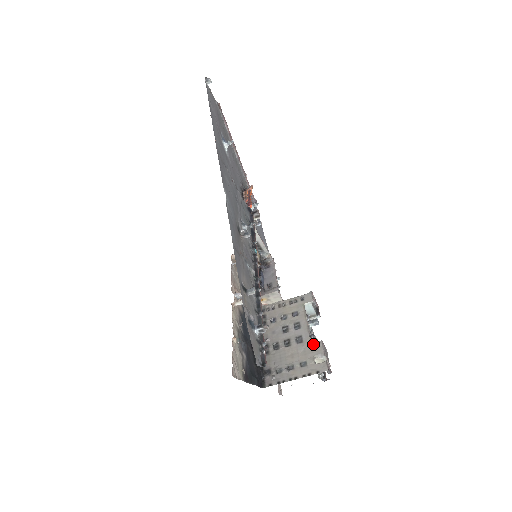
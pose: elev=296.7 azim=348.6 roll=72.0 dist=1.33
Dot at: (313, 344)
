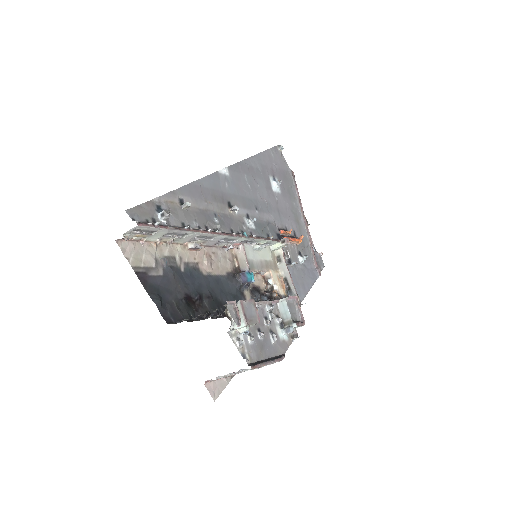
Dot at: occluded
